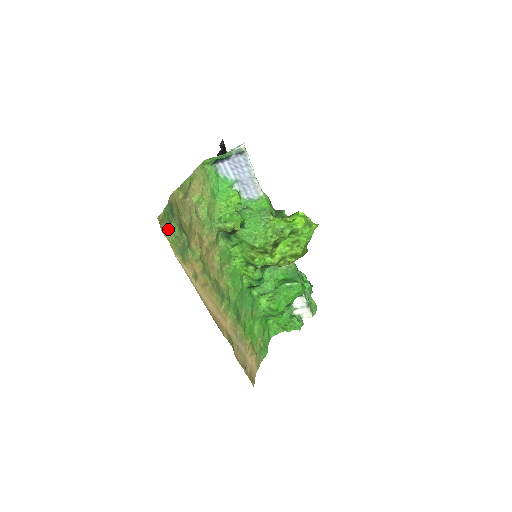
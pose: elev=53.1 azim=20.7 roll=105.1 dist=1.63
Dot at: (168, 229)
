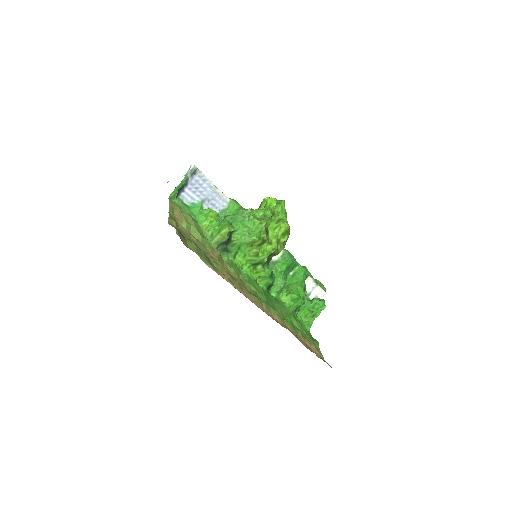
Dot at: (187, 245)
